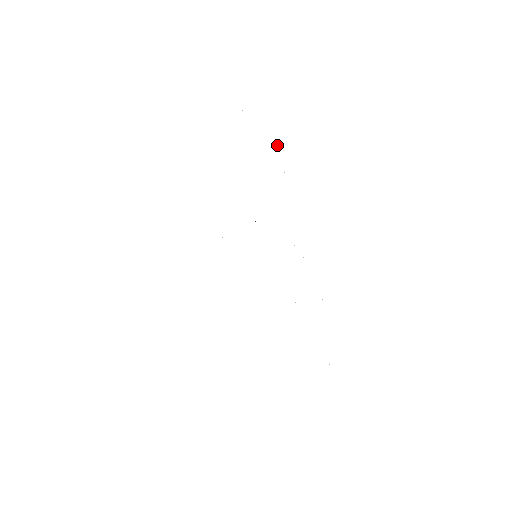
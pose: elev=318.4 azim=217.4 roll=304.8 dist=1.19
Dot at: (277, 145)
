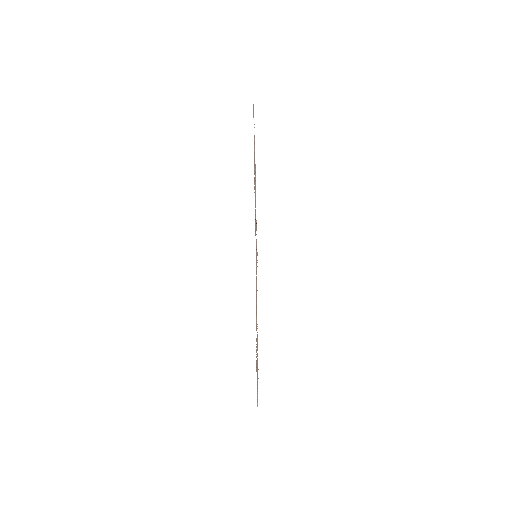
Dot at: occluded
